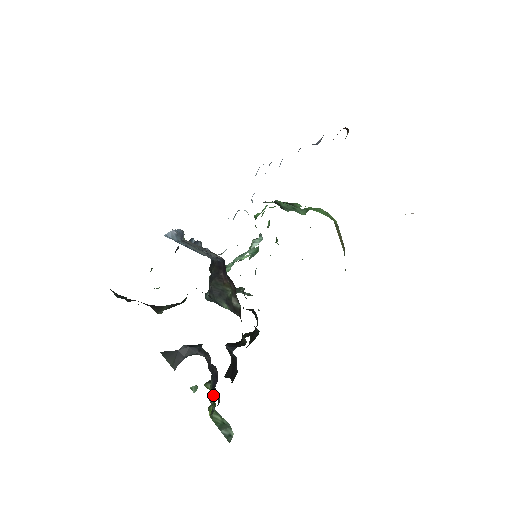
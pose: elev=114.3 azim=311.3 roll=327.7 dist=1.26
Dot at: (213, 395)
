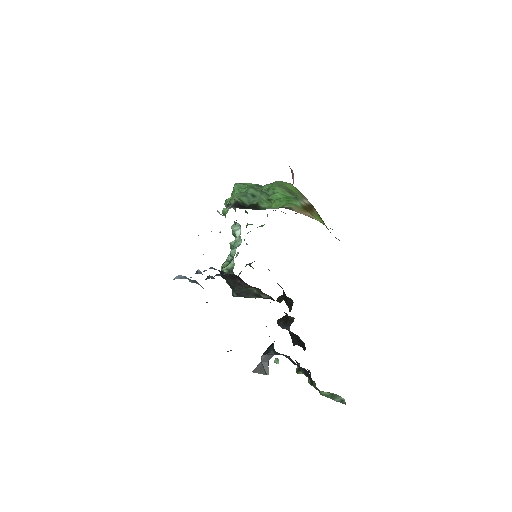
Dot at: occluded
